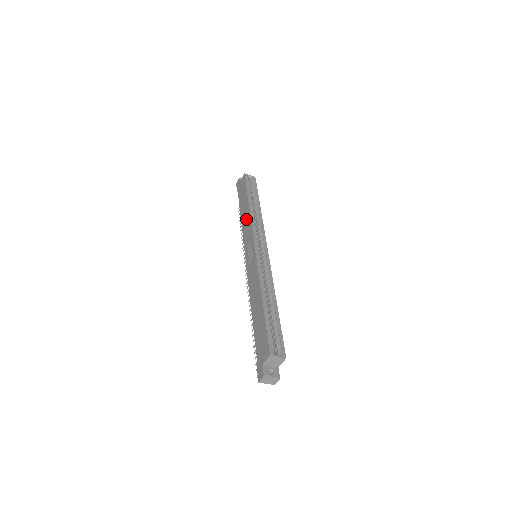
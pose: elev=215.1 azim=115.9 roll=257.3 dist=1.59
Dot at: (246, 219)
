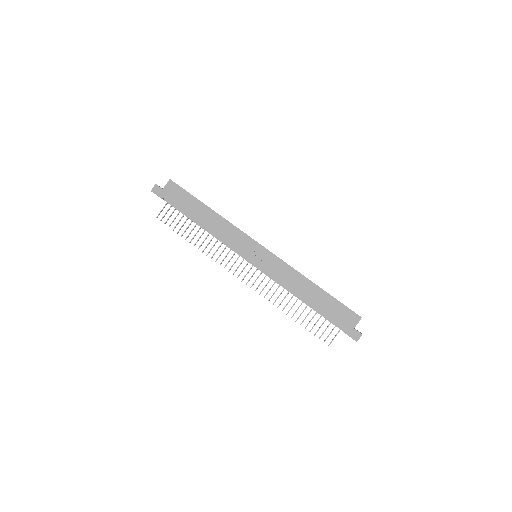
Dot at: (219, 225)
